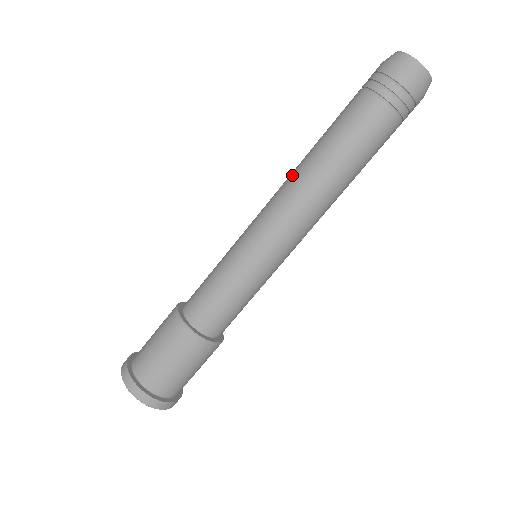
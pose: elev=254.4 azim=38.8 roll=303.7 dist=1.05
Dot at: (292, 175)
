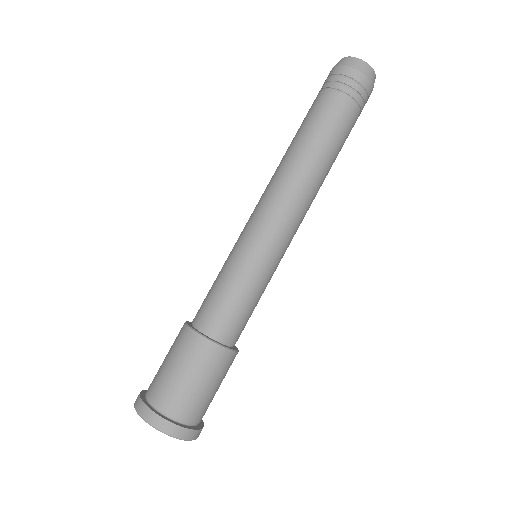
Dot at: occluded
